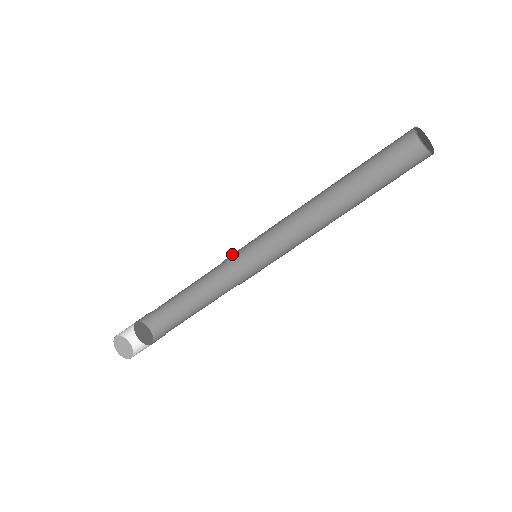
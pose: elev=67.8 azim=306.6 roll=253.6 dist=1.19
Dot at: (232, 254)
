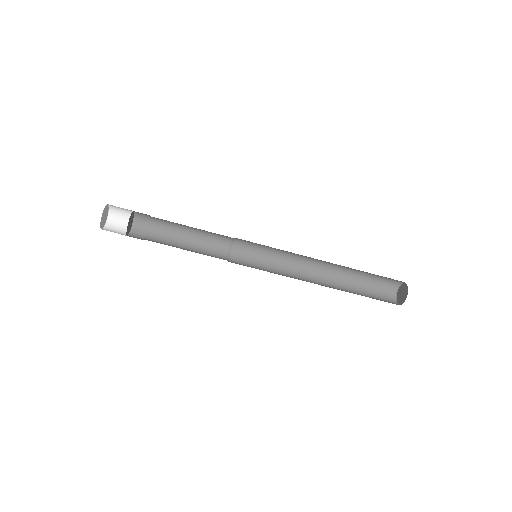
Dot at: (243, 240)
